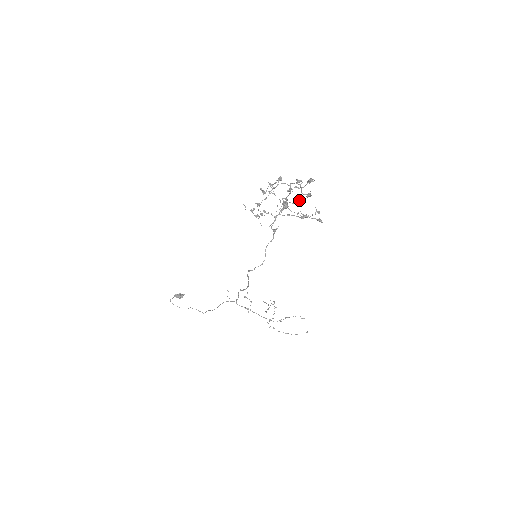
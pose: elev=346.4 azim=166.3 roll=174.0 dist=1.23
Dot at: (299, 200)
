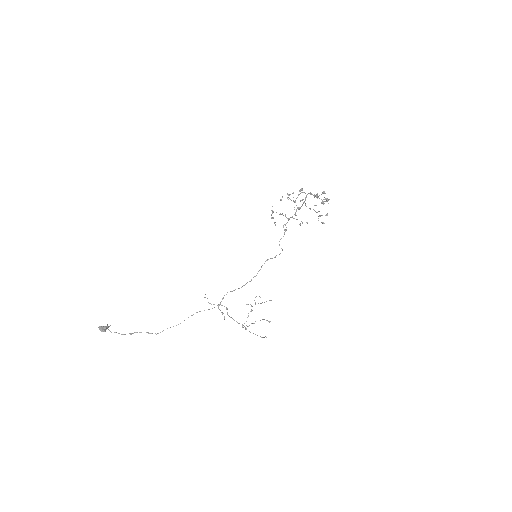
Dot at: occluded
